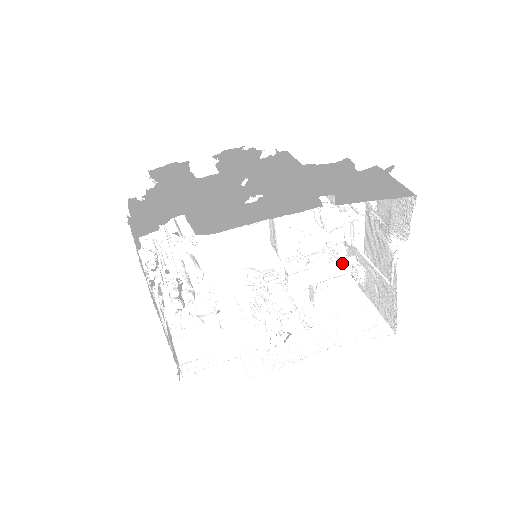
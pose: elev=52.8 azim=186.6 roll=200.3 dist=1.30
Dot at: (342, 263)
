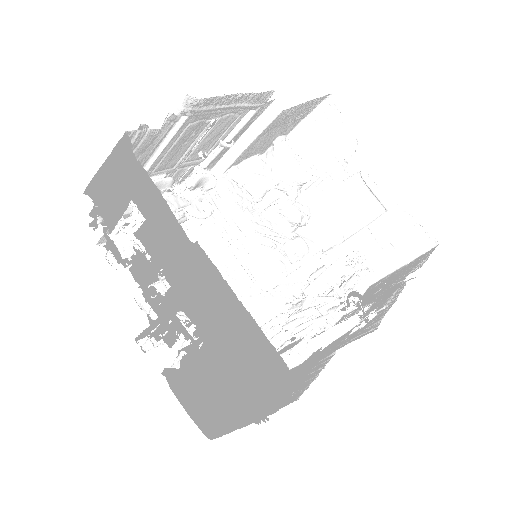
Dot at: (336, 268)
